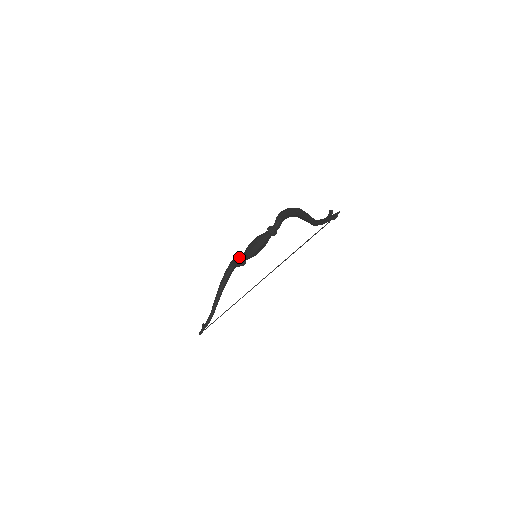
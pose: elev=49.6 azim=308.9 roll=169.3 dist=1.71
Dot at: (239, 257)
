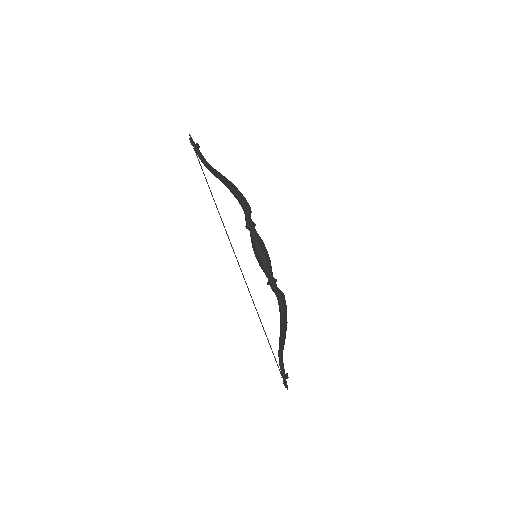
Dot at: occluded
